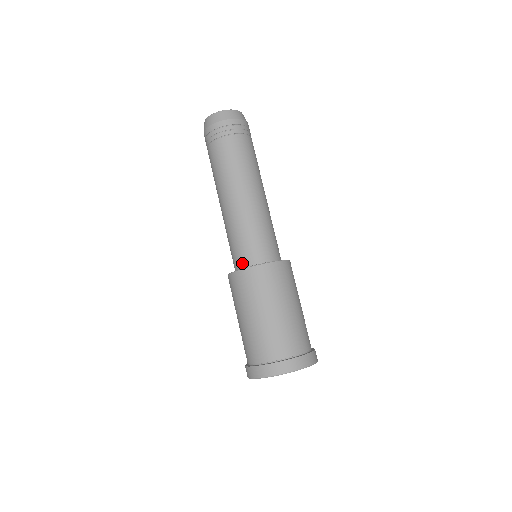
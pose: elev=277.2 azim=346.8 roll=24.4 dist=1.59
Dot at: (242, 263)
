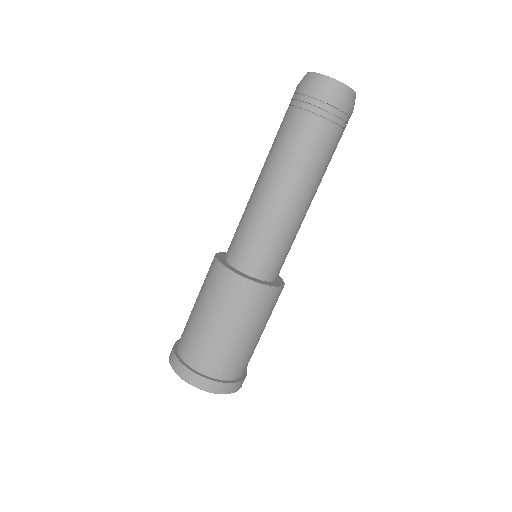
Dot at: (227, 252)
